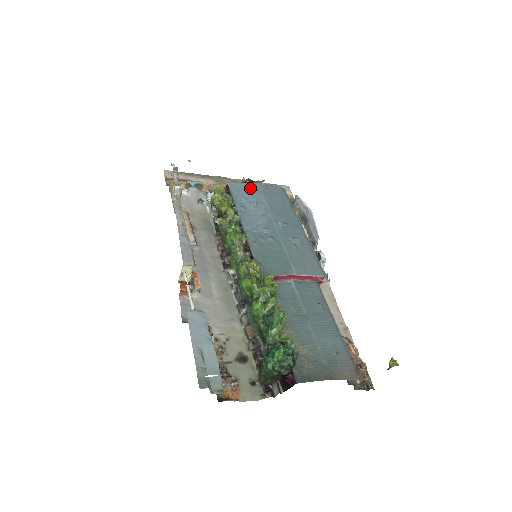
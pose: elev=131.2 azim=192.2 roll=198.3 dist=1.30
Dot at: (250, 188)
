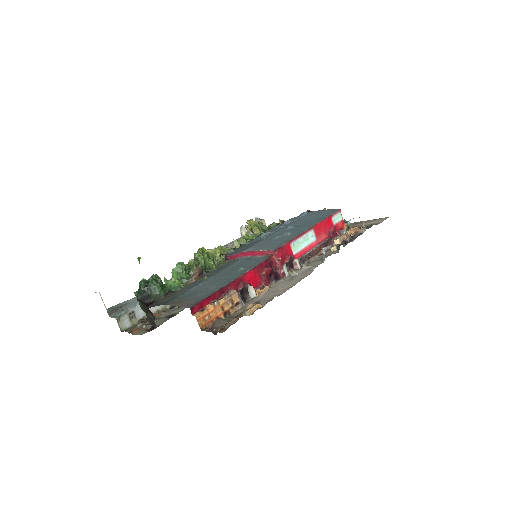
Dot at: (300, 215)
